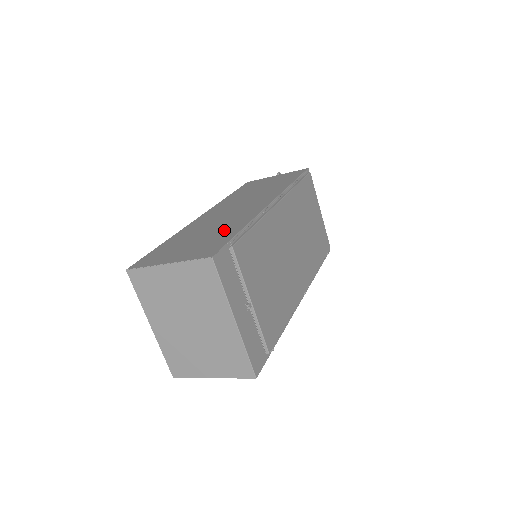
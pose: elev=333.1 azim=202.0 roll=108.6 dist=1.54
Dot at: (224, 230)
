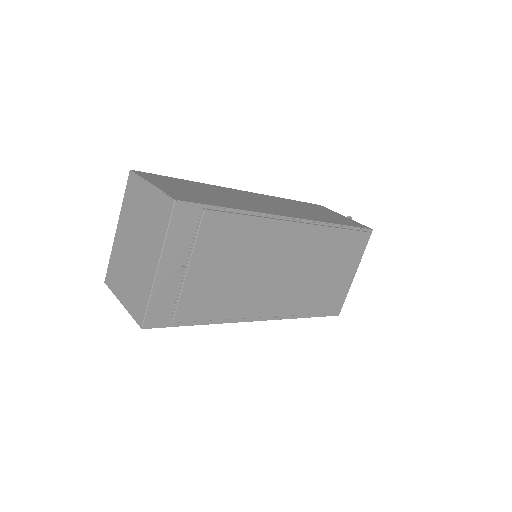
Dot at: (225, 201)
